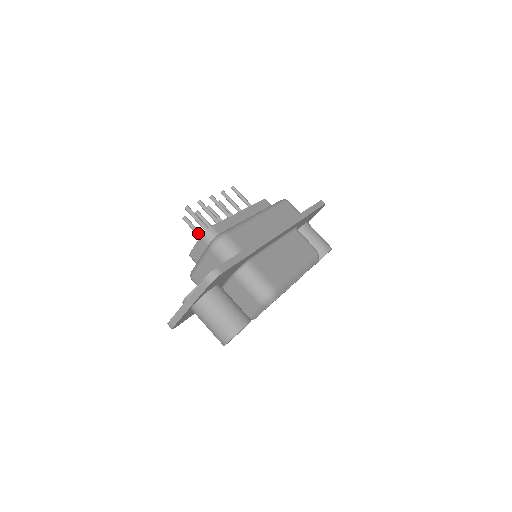
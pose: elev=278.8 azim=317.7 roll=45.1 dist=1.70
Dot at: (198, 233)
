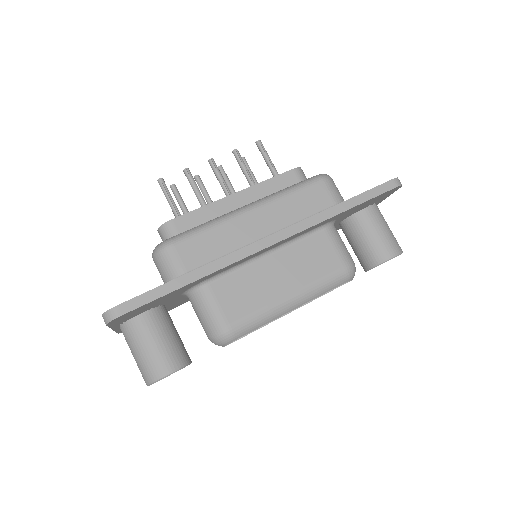
Dot at: (183, 211)
